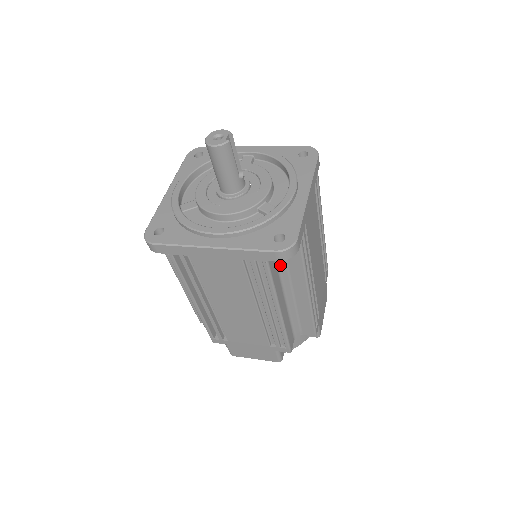
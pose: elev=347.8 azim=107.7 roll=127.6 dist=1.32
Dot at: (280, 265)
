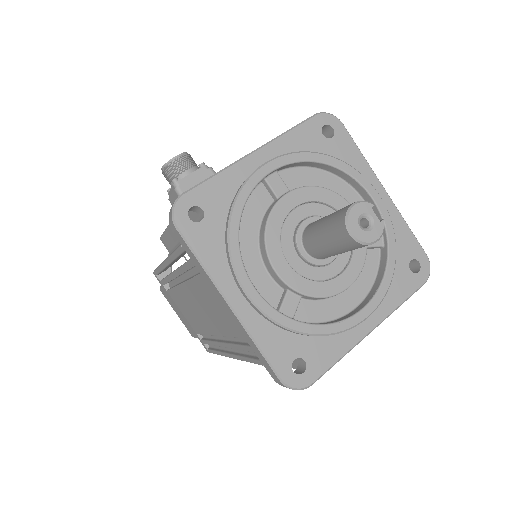
Dot at: occluded
